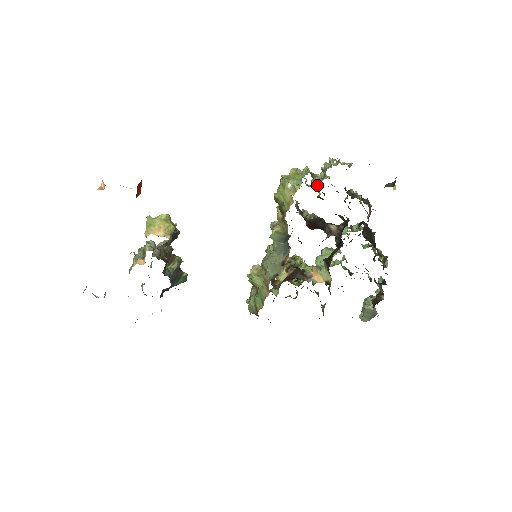
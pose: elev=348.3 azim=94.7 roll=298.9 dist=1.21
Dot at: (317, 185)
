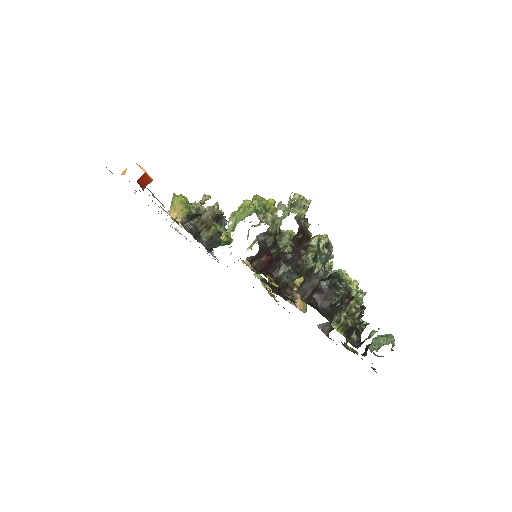
Dot at: (282, 219)
